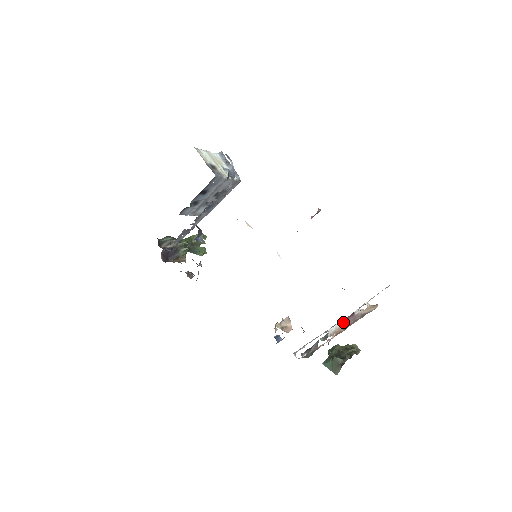
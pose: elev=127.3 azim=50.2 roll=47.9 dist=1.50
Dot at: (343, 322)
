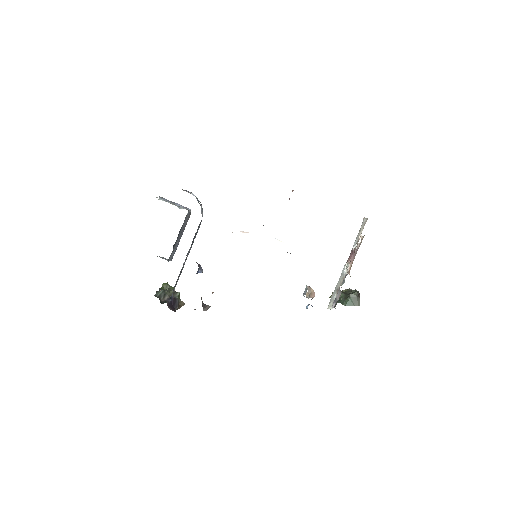
Dot at: (349, 261)
